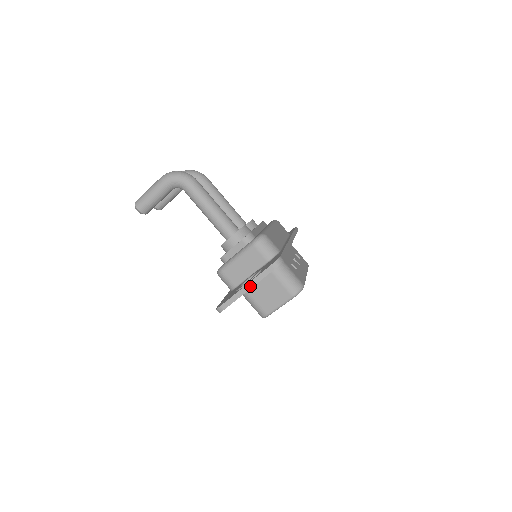
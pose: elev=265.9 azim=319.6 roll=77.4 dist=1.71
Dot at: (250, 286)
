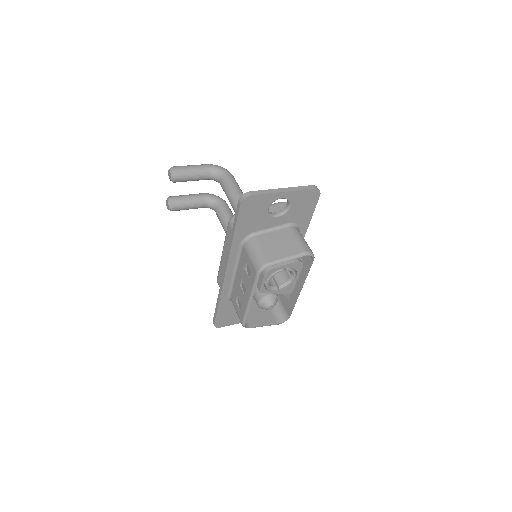
Dot at: (286, 190)
